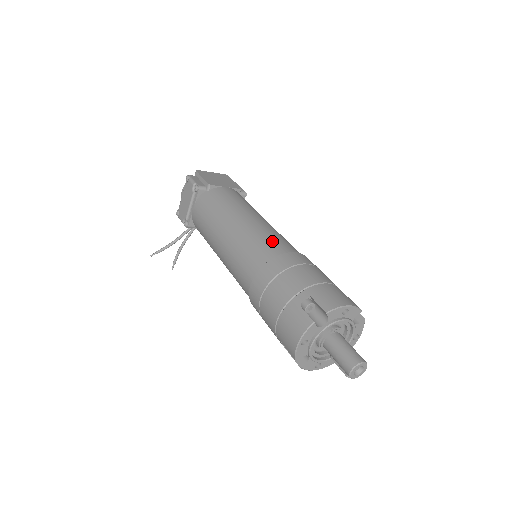
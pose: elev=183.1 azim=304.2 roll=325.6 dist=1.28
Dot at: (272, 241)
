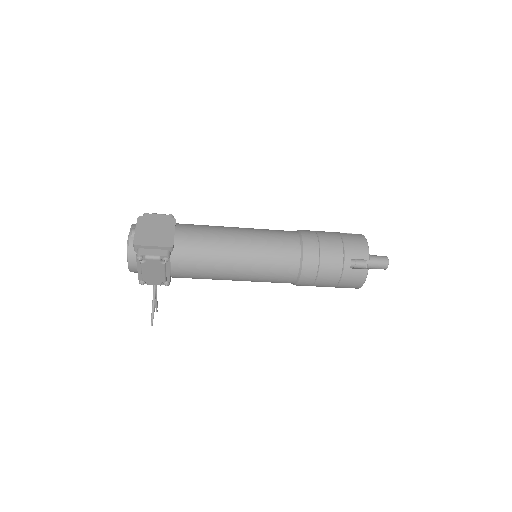
Dot at: (282, 246)
